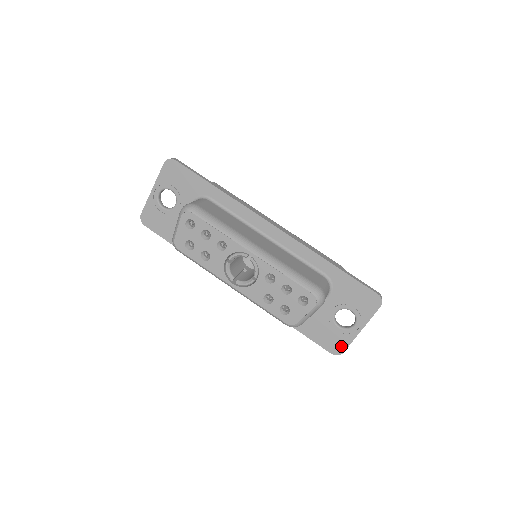
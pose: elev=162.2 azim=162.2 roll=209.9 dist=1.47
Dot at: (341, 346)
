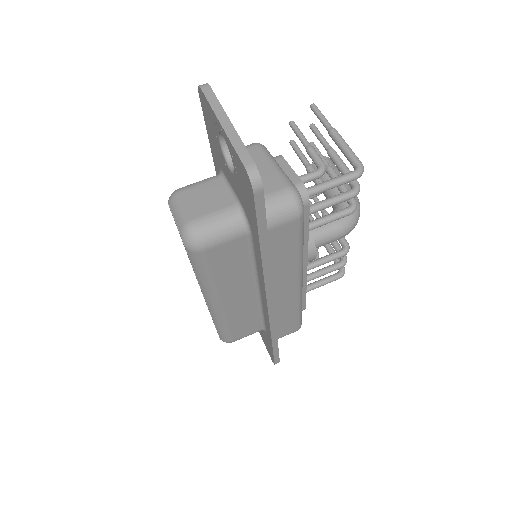
Dot at: occluded
